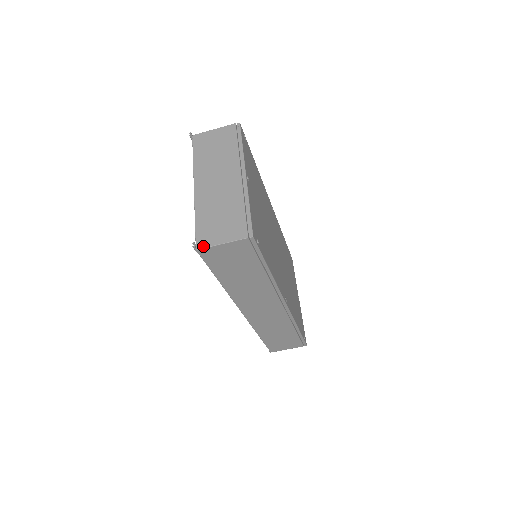
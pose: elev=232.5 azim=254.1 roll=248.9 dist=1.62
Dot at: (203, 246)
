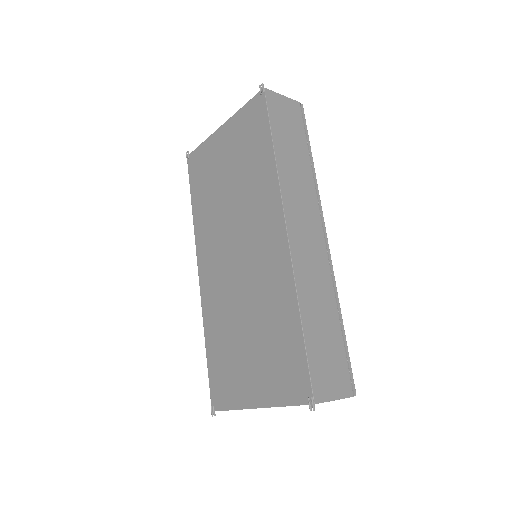
Dot at: occluded
